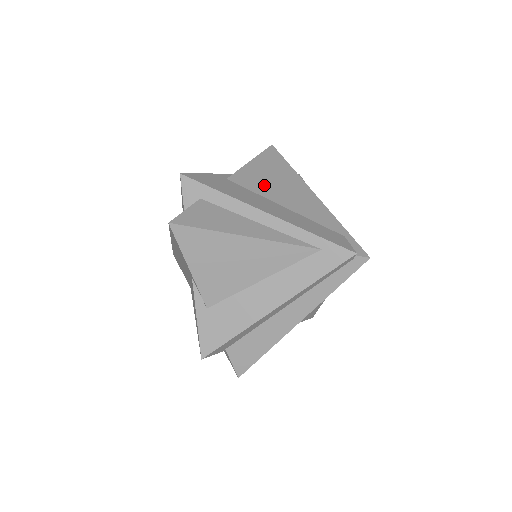
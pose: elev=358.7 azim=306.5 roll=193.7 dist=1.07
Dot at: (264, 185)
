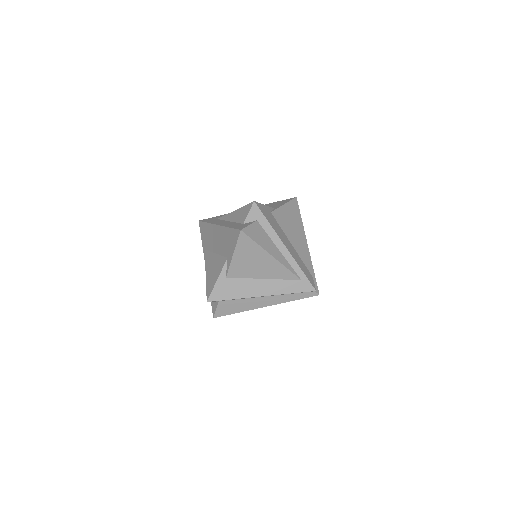
Dot at: (287, 225)
